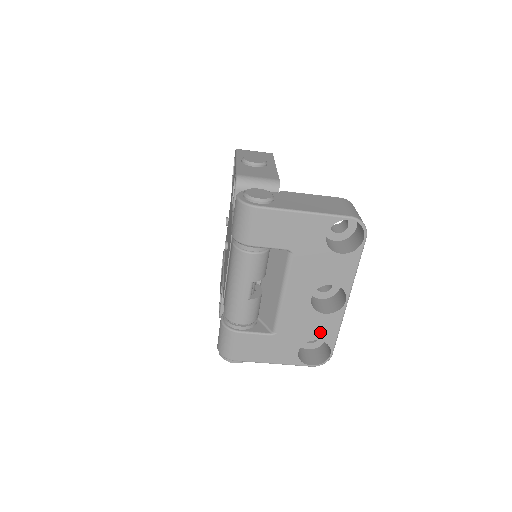
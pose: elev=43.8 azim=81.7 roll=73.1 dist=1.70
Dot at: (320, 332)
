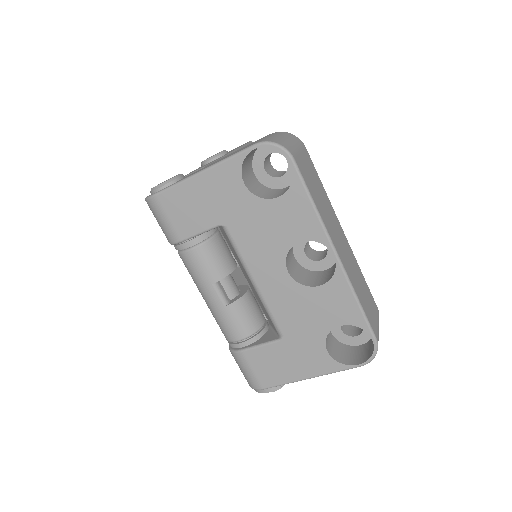
Dot at: (334, 313)
